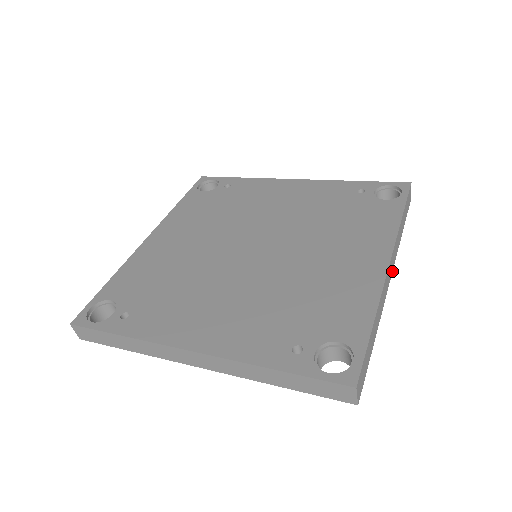
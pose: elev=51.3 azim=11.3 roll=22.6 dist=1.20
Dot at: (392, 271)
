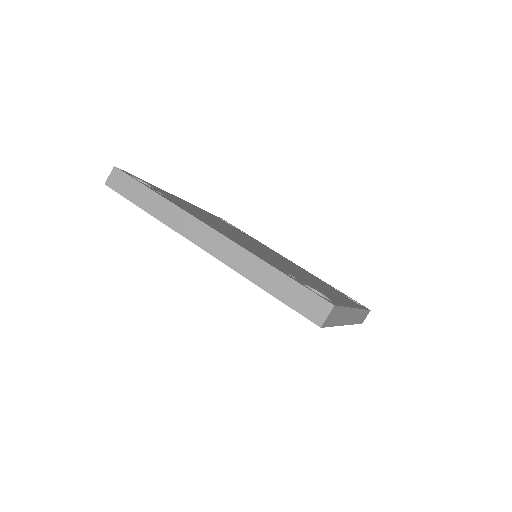
Dot at: (348, 324)
